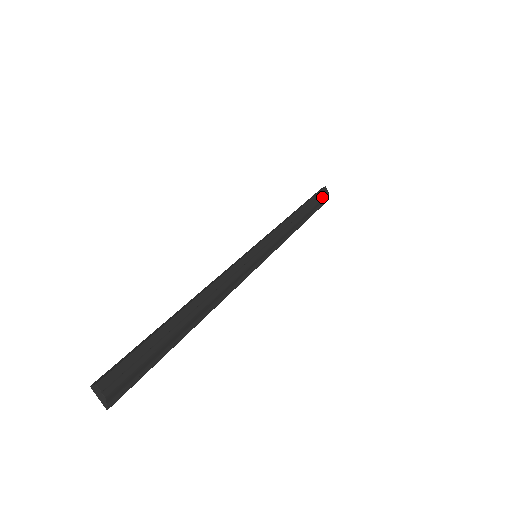
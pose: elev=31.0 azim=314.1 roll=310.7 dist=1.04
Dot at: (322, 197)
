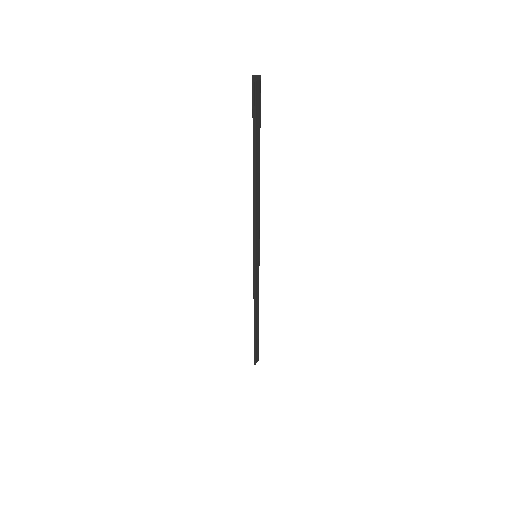
Dot at: occluded
